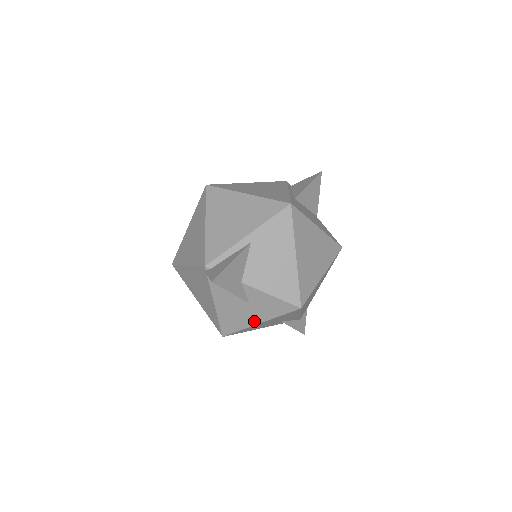
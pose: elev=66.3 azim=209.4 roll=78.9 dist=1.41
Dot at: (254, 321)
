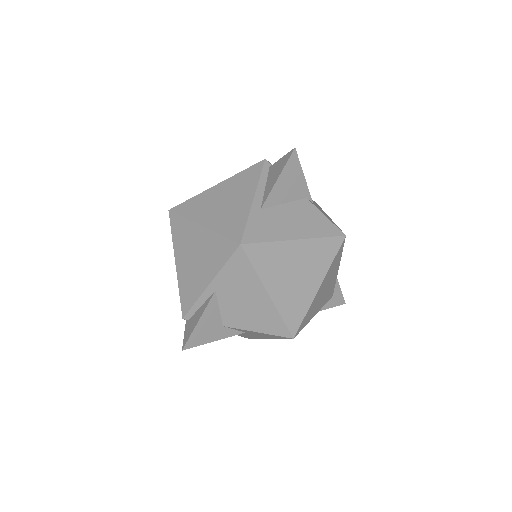
Dot at: (262, 337)
